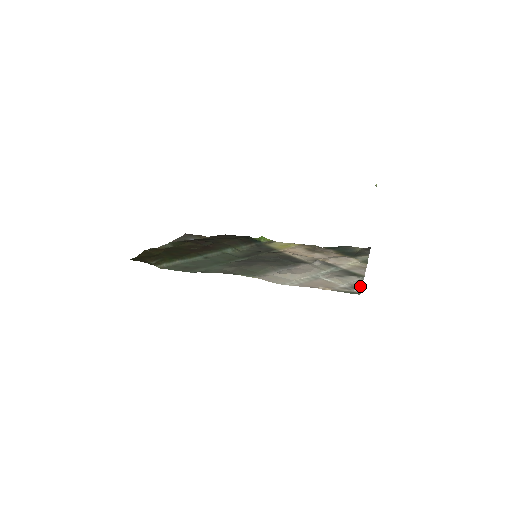
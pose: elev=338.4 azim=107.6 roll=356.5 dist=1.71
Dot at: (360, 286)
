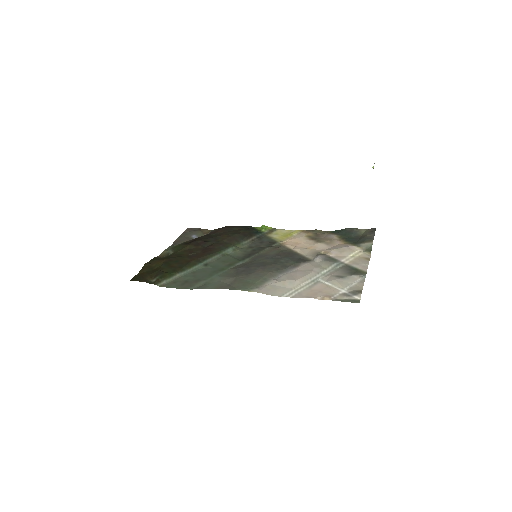
Dot at: (360, 290)
